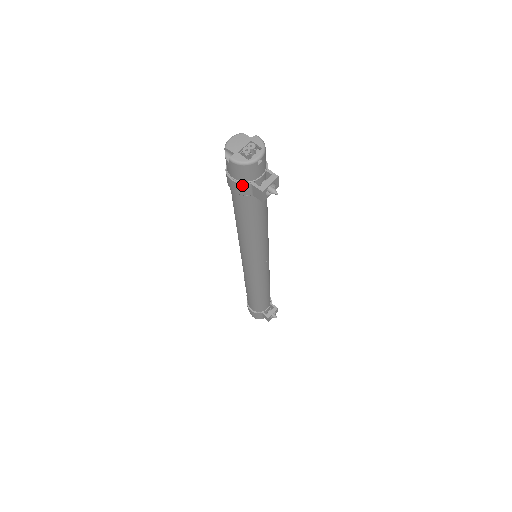
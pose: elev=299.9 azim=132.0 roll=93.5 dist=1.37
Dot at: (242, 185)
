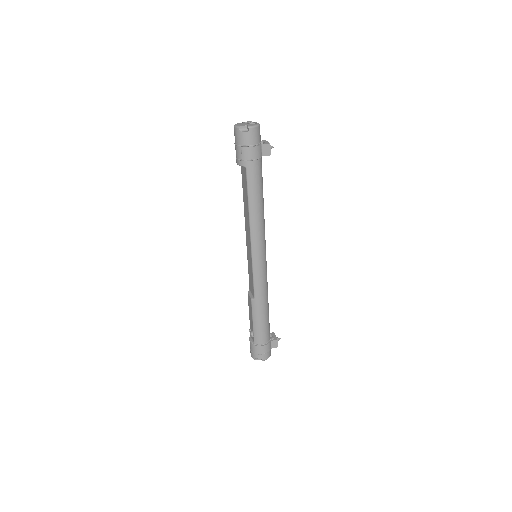
Dot at: (258, 147)
